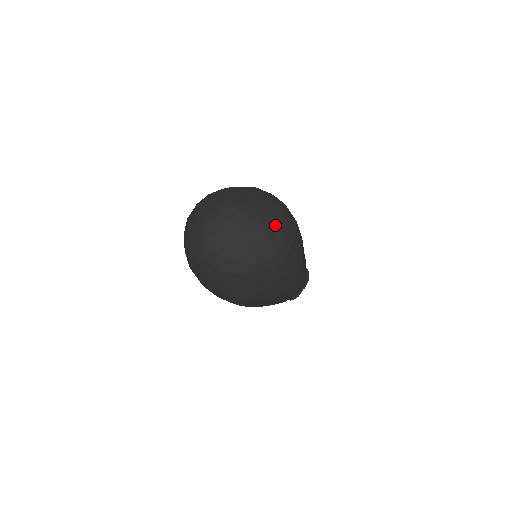
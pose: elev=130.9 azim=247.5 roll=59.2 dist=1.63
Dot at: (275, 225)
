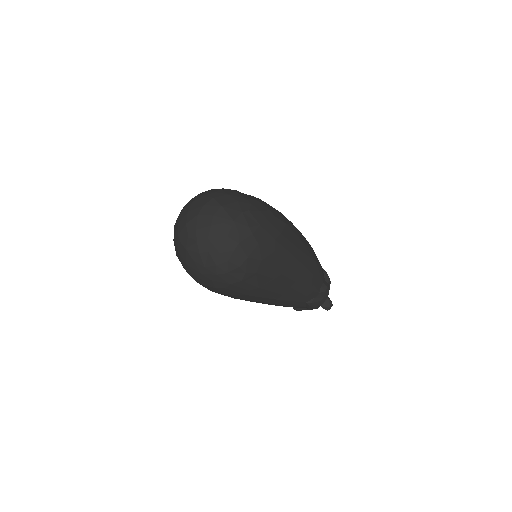
Dot at: (213, 251)
